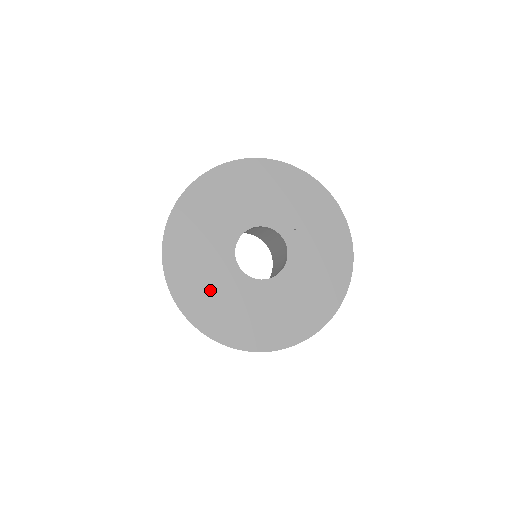
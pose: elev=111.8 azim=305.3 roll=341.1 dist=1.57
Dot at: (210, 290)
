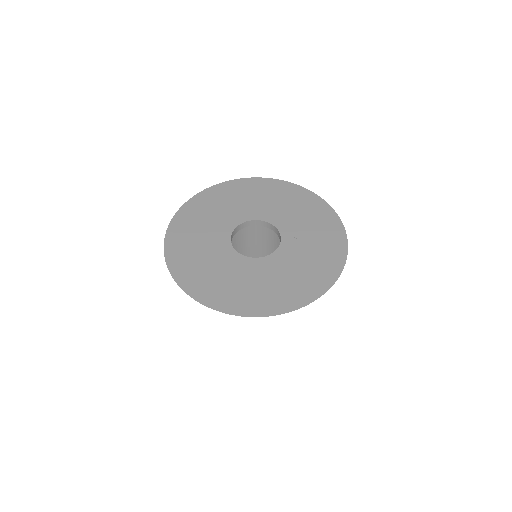
Dot at: (196, 239)
